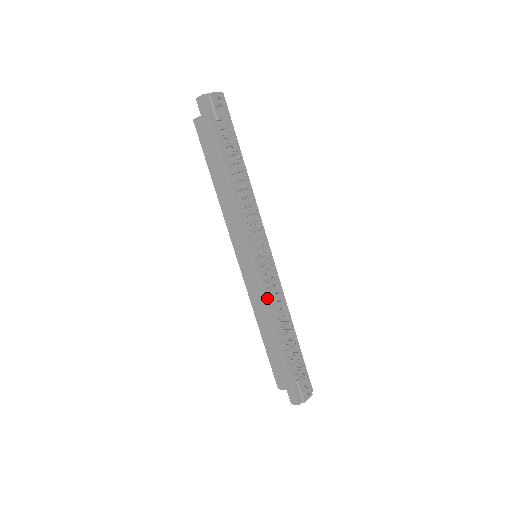
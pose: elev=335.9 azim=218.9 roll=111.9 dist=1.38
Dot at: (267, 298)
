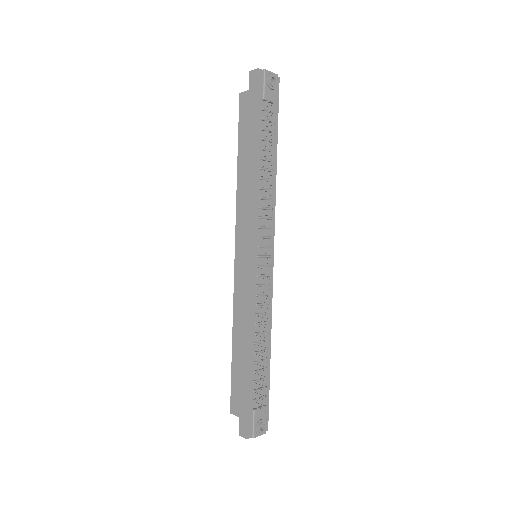
Dot at: (252, 304)
